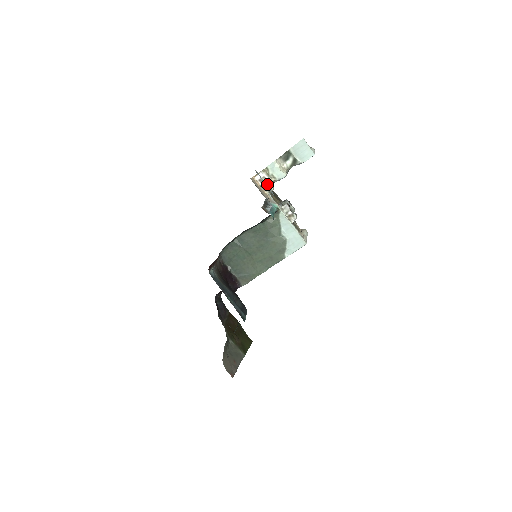
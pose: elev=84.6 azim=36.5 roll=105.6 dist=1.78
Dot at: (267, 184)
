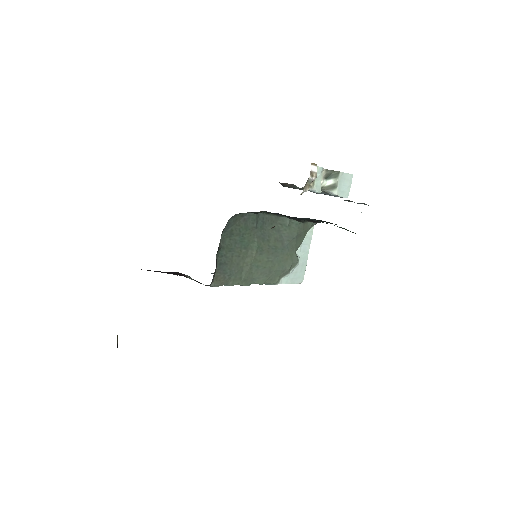
Dot at: (309, 183)
